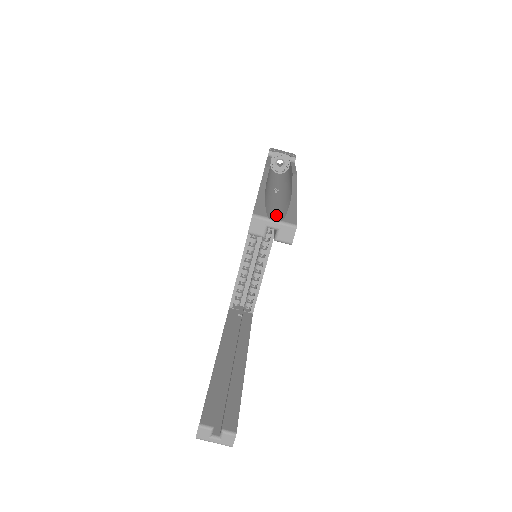
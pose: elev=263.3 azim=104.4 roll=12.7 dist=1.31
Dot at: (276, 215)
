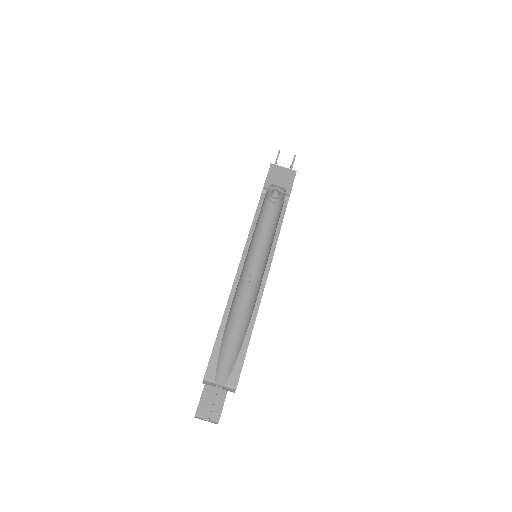
Dot at: (226, 367)
